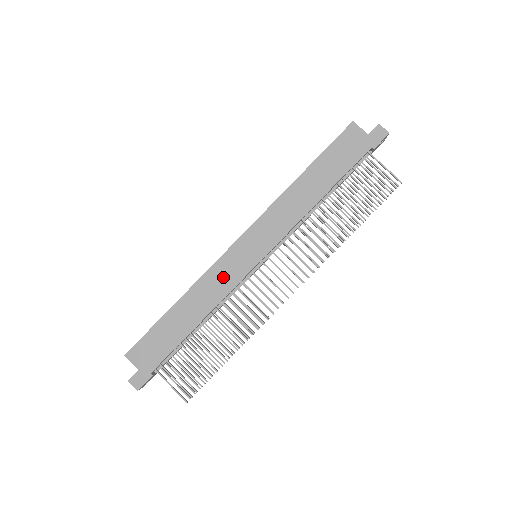
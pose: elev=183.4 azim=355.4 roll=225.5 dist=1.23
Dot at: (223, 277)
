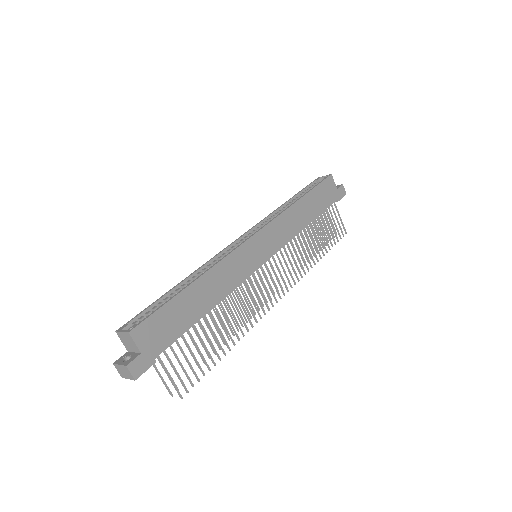
Dot at: (237, 267)
